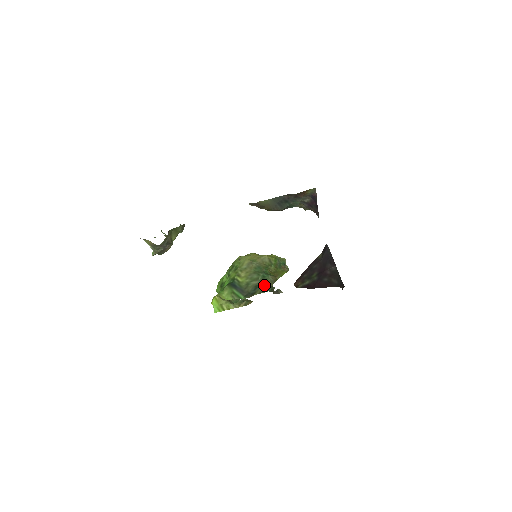
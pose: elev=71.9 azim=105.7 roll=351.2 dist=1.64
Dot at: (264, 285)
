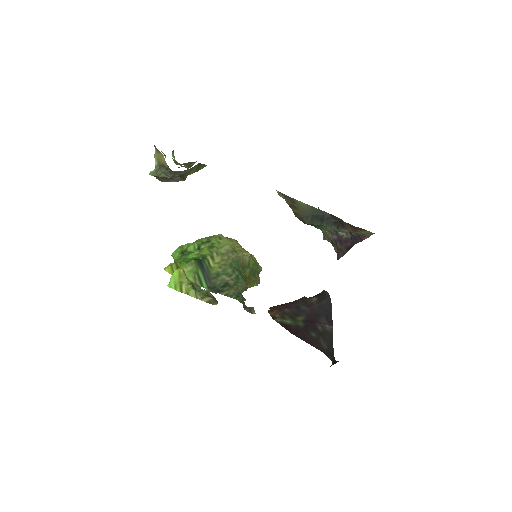
Dot at: (235, 288)
